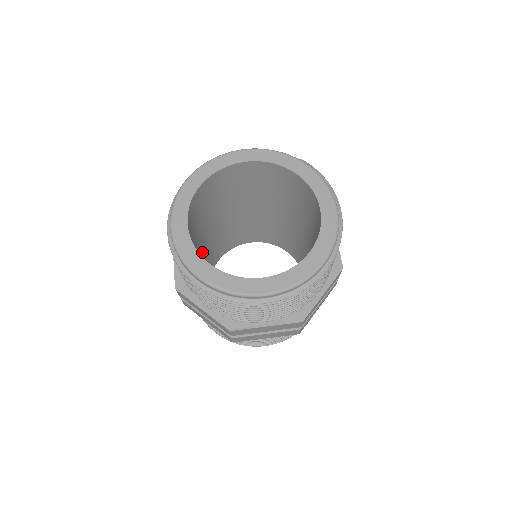
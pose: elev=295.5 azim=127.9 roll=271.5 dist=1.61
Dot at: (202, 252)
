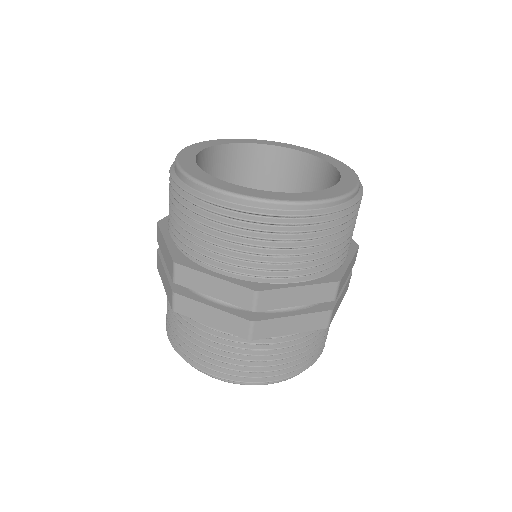
Dot at: occluded
